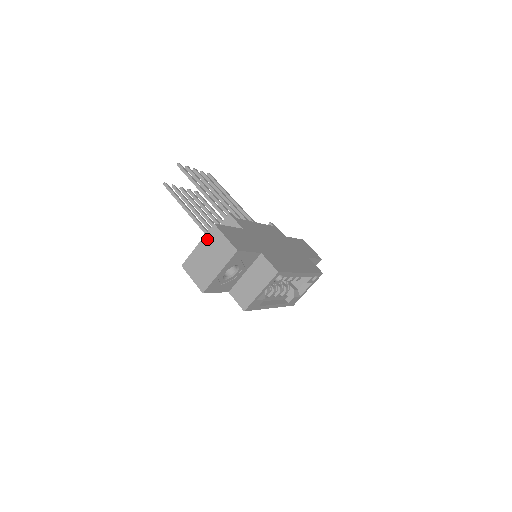
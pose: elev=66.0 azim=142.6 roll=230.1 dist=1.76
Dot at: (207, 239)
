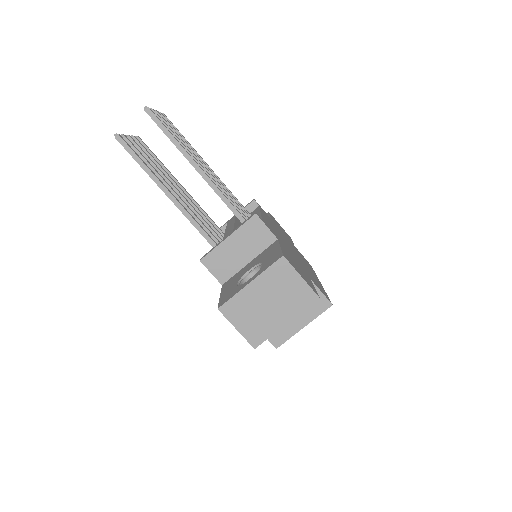
Dot at: (269, 276)
